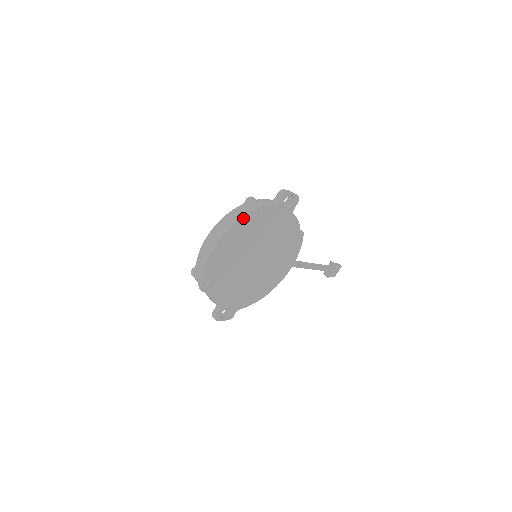
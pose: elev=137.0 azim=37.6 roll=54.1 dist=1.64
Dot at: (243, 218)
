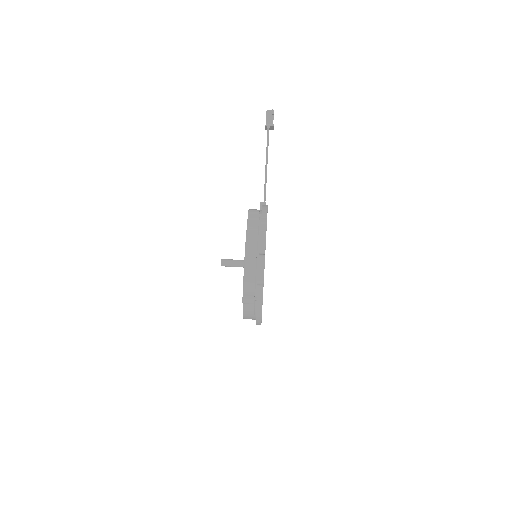
Dot at: (261, 315)
